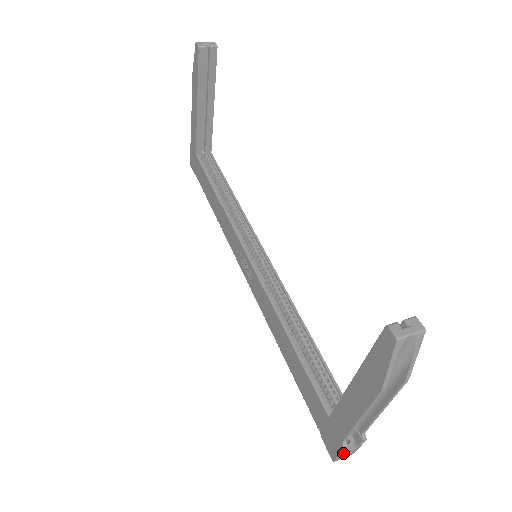
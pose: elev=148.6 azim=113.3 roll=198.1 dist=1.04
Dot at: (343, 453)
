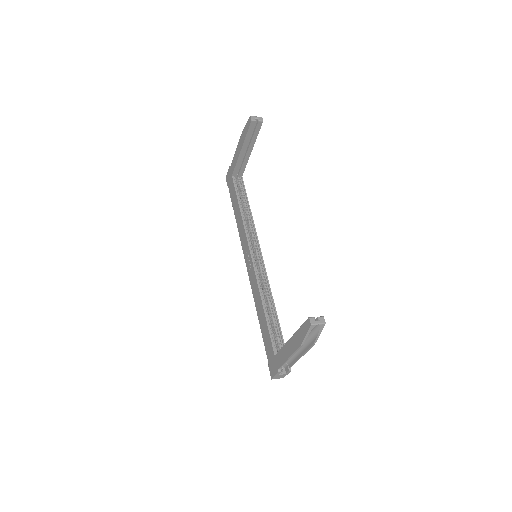
Dot at: (278, 375)
